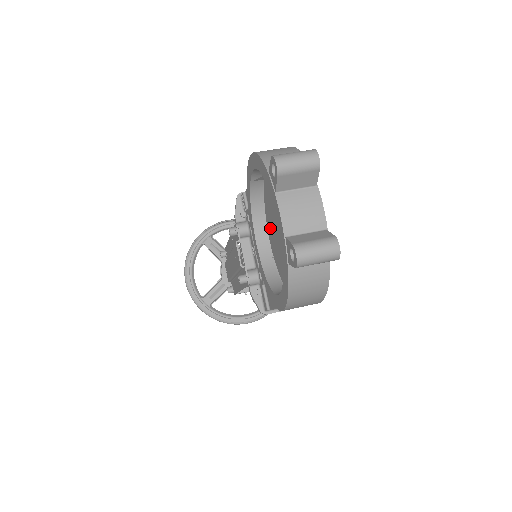
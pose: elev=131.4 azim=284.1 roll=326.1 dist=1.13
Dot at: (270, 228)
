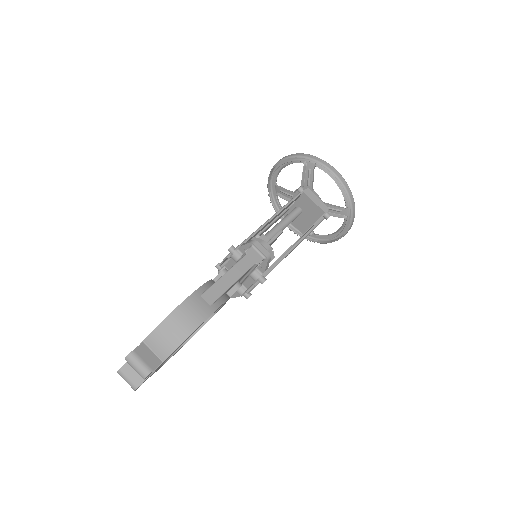
Dot at: occluded
